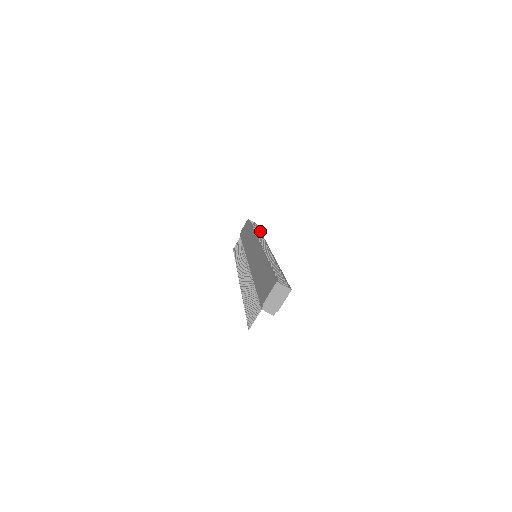
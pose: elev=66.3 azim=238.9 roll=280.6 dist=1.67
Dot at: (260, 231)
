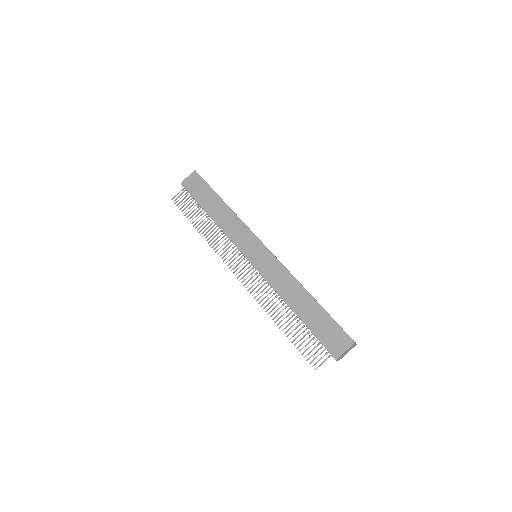
Dot at: occluded
